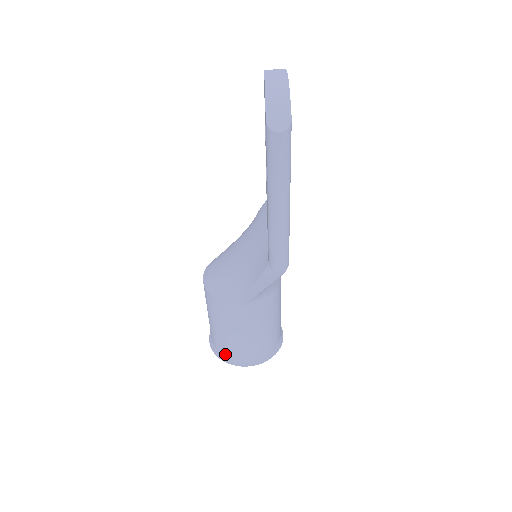
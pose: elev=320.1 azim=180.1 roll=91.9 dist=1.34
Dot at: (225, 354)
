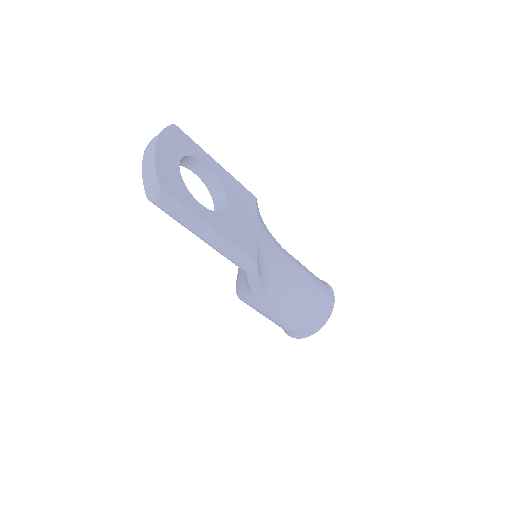
Dot at: (290, 333)
